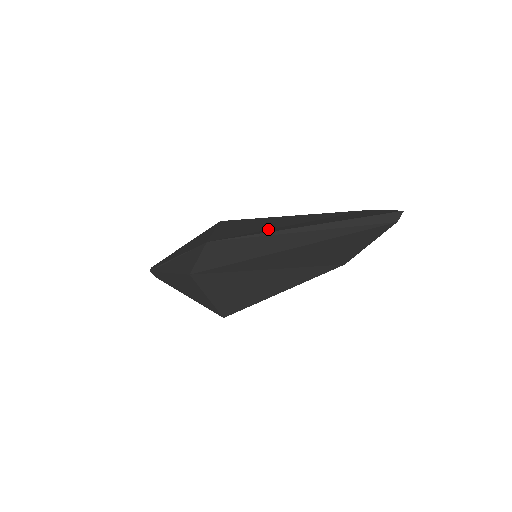
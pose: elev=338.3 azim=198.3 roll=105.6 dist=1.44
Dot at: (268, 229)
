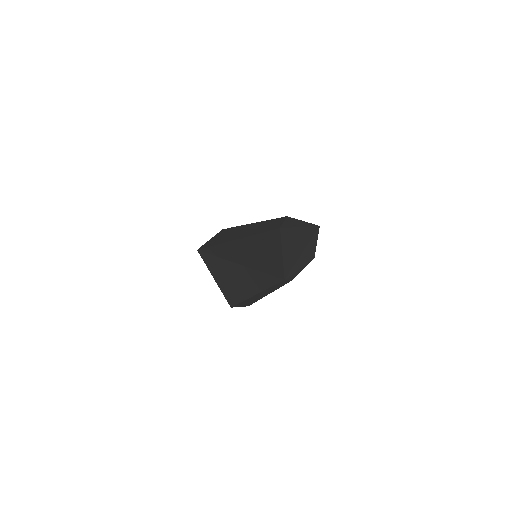
Dot at: occluded
